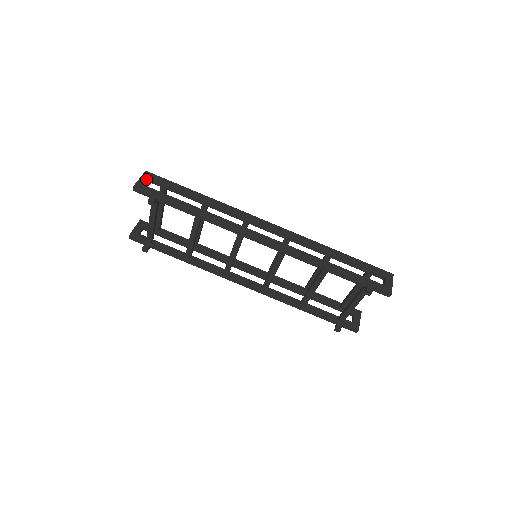
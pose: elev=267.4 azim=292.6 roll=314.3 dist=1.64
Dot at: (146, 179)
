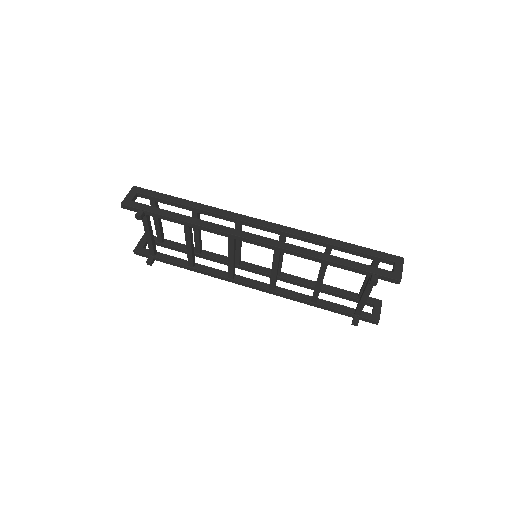
Dot at: (133, 194)
